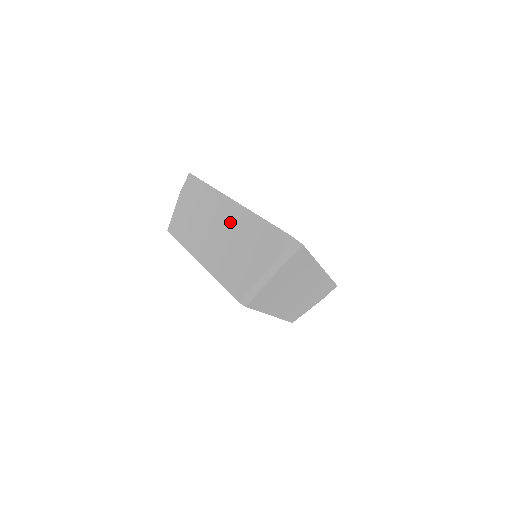
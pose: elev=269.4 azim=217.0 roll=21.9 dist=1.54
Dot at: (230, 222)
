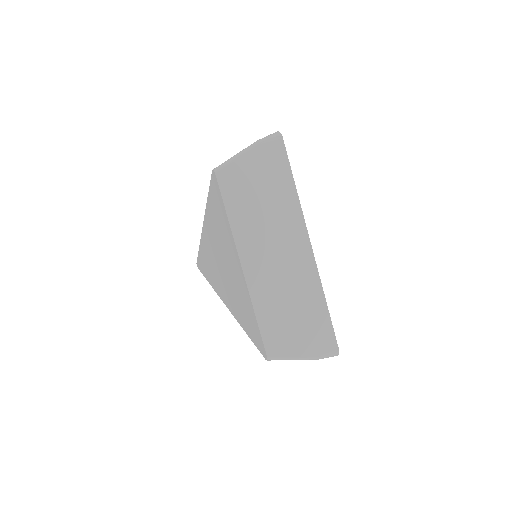
Dot at: occluded
